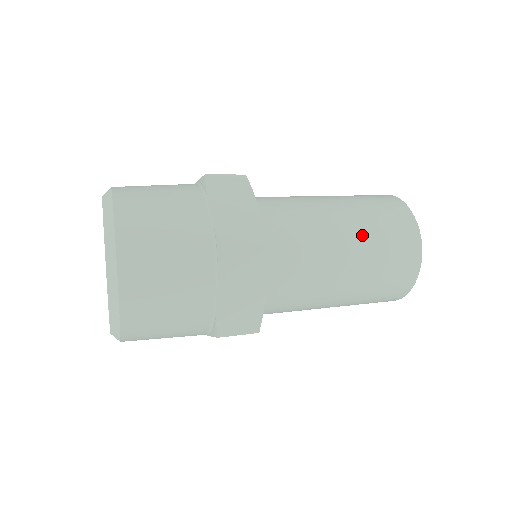
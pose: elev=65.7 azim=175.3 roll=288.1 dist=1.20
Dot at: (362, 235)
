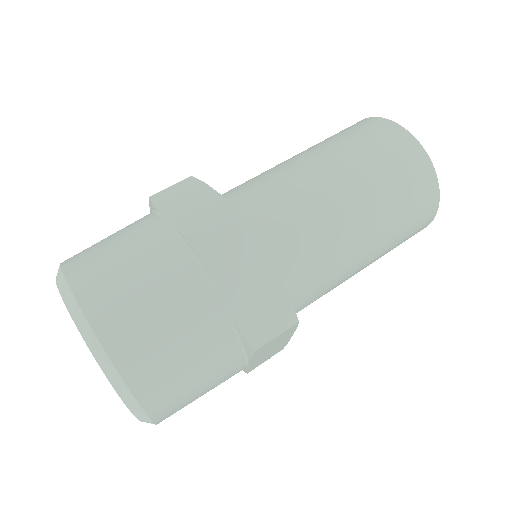
Dot at: (382, 226)
